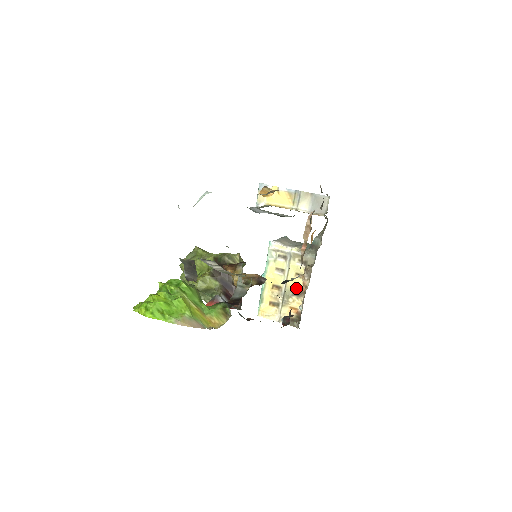
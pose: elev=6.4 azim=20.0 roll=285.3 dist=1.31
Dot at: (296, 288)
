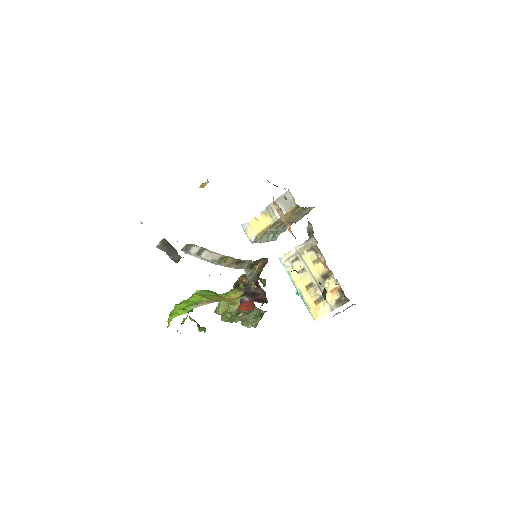
Dot at: (322, 273)
